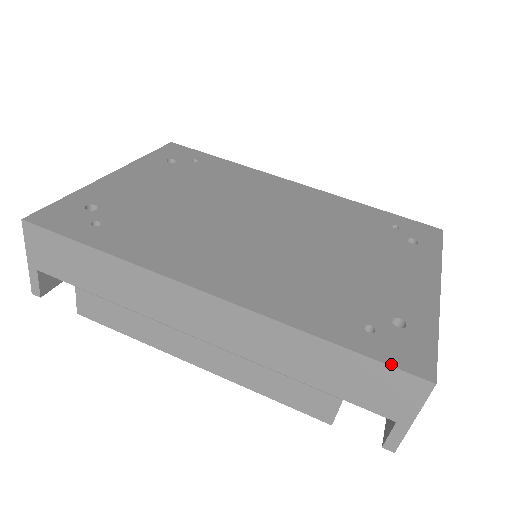
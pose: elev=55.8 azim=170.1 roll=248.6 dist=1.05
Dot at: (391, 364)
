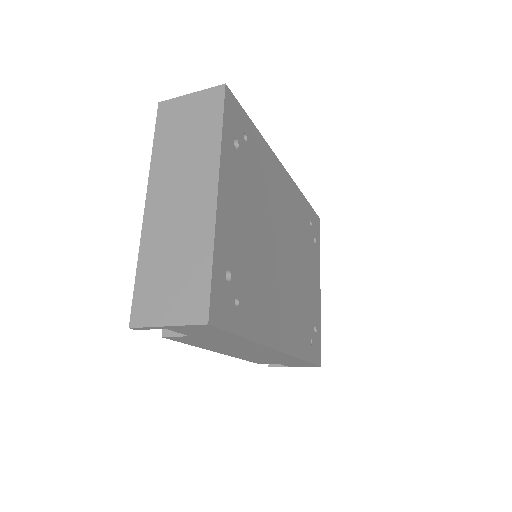
Dot at: (316, 364)
